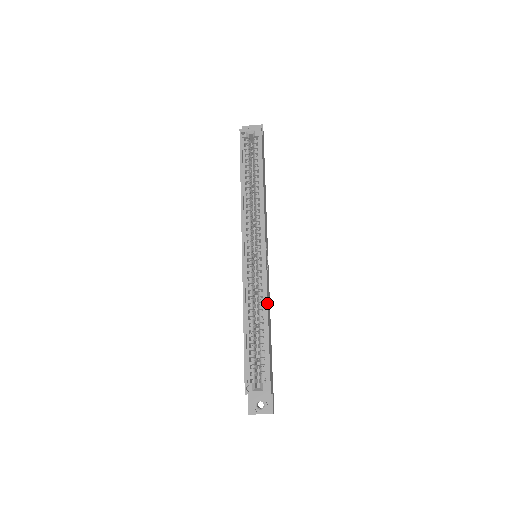
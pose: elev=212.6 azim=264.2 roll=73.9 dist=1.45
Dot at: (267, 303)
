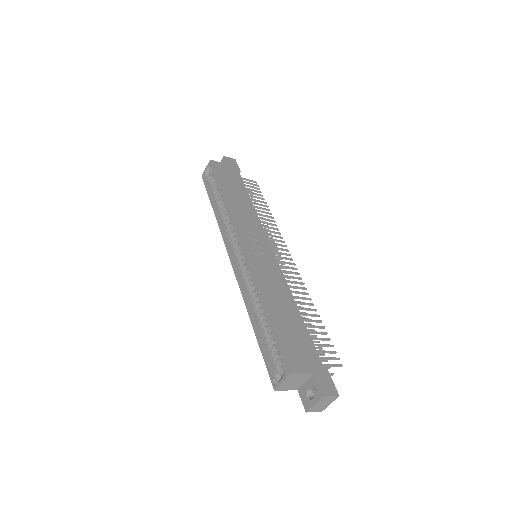
Dot at: (258, 288)
